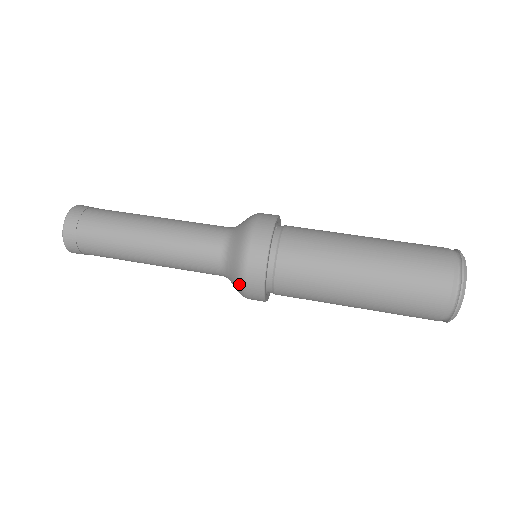
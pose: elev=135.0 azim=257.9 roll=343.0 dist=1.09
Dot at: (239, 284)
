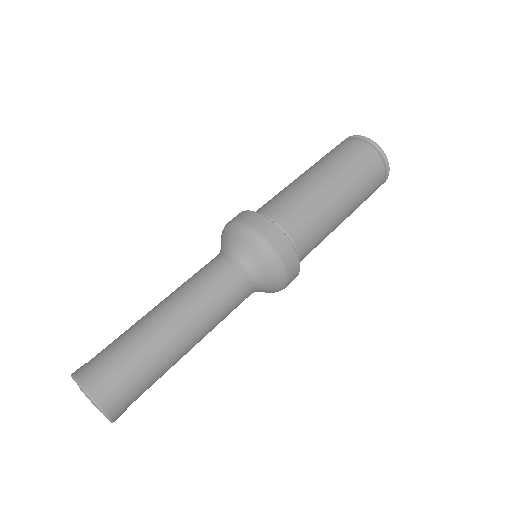
Dot at: (278, 291)
